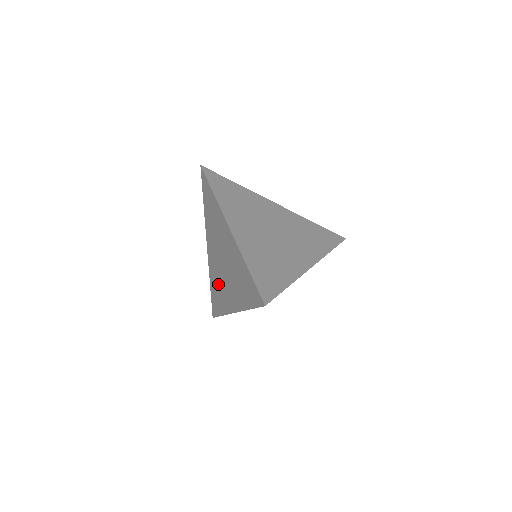
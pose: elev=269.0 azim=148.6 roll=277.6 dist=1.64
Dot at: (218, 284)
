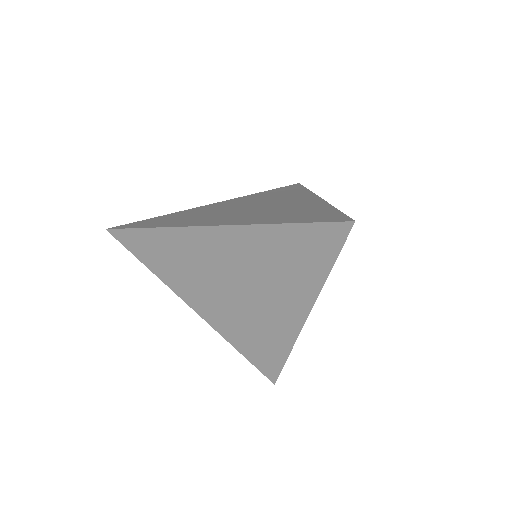
Dot at: (251, 327)
